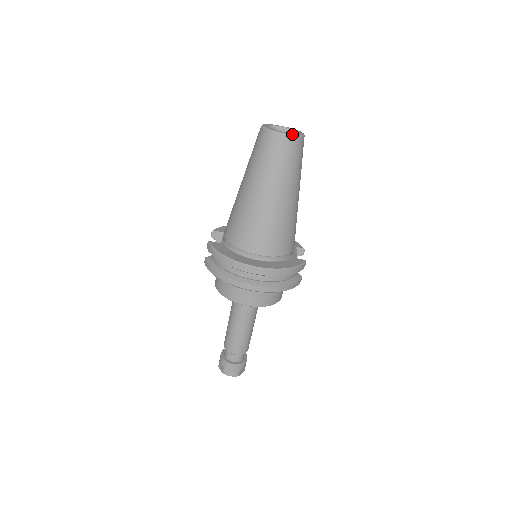
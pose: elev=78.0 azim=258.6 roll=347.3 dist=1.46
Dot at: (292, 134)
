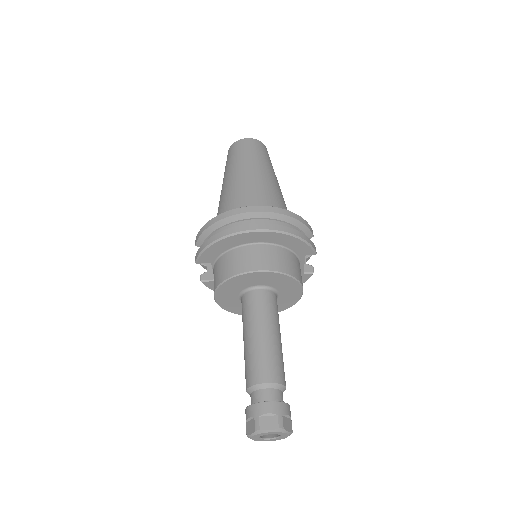
Dot at: (254, 139)
